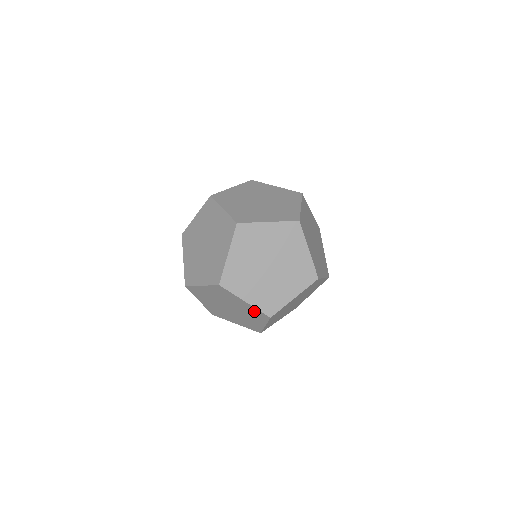
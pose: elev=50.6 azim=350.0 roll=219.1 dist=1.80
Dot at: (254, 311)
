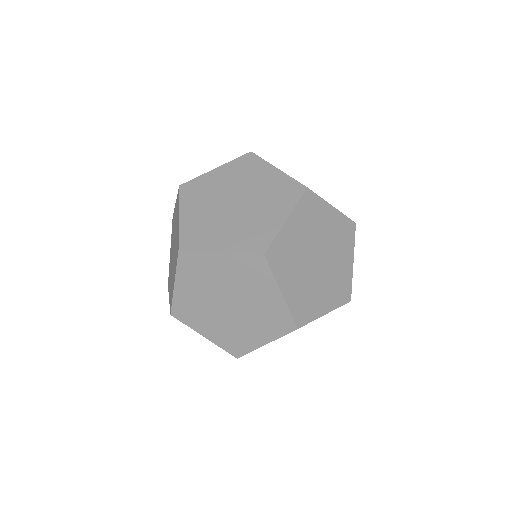
Dot at: occluded
